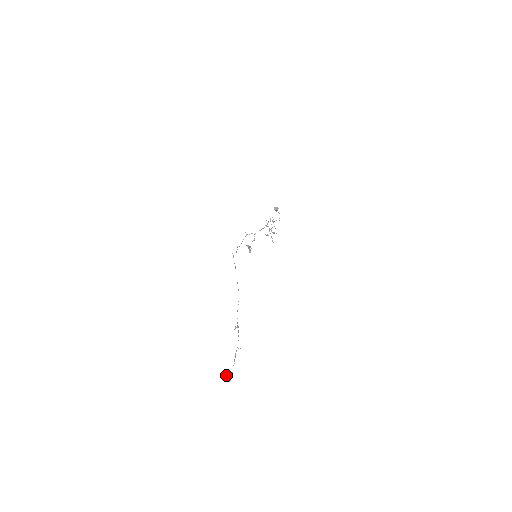
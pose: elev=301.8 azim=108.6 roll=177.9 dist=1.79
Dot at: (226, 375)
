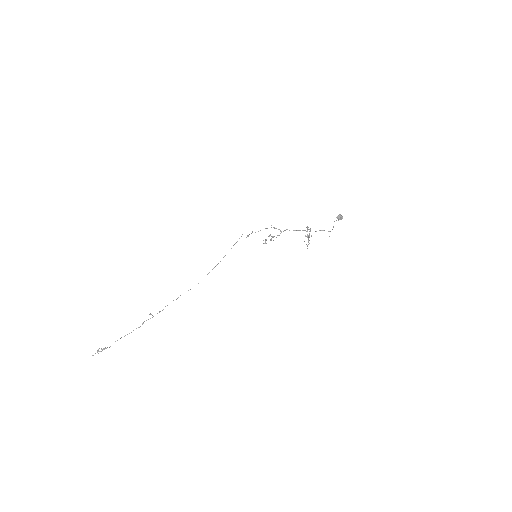
Dot at: occluded
